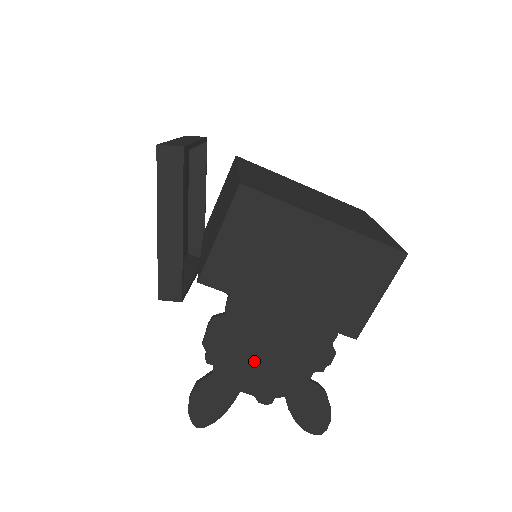
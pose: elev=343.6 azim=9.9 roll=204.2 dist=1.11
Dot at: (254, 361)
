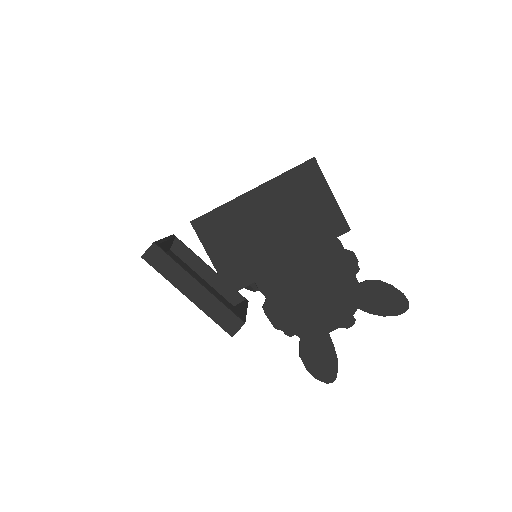
Dot at: (314, 307)
